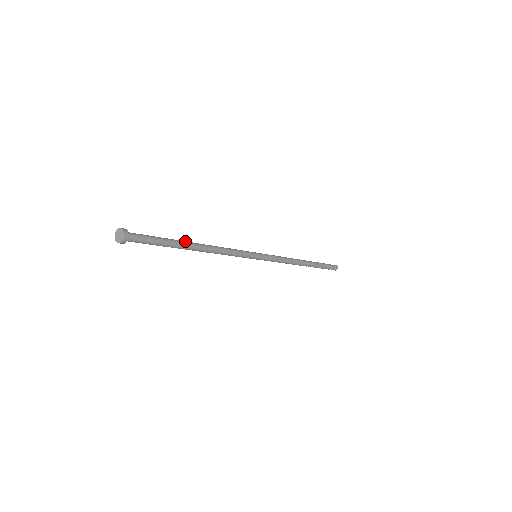
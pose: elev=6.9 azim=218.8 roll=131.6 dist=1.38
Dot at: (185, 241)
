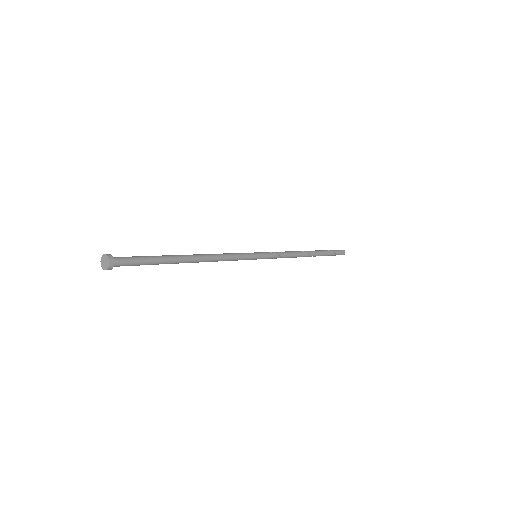
Dot at: (177, 255)
